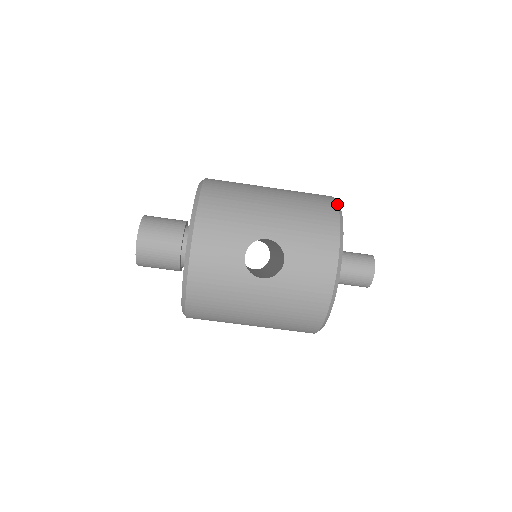
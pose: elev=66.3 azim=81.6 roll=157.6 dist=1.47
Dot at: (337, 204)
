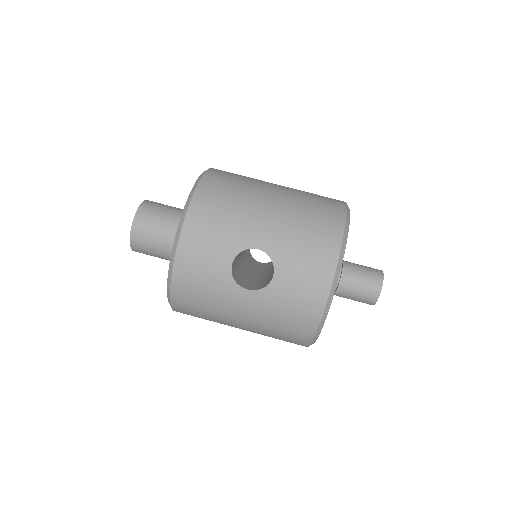
Dot at: (346, 215)
